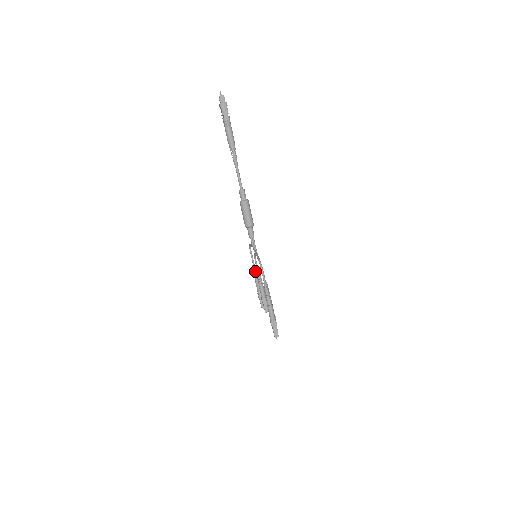
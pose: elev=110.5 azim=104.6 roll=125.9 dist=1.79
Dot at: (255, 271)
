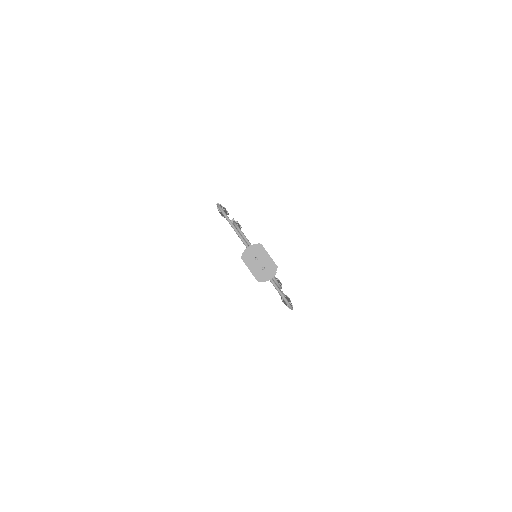
Dot at: occluded
